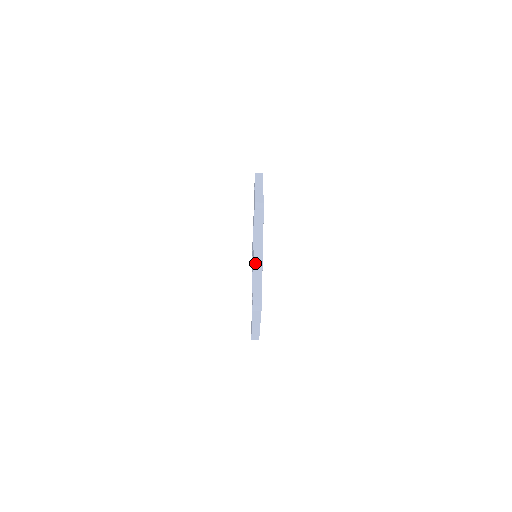
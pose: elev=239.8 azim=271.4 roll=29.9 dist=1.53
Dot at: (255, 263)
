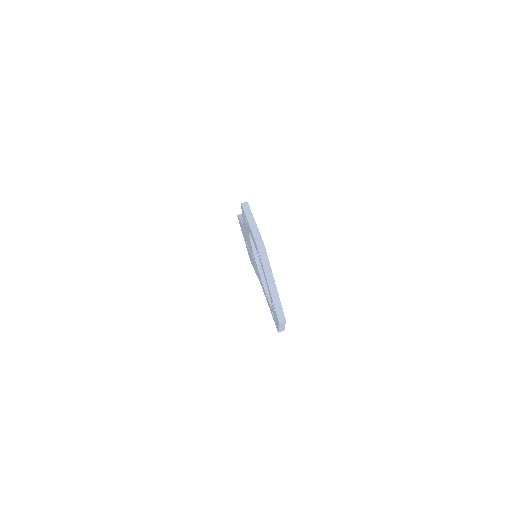
Dot at: (271, 290)
